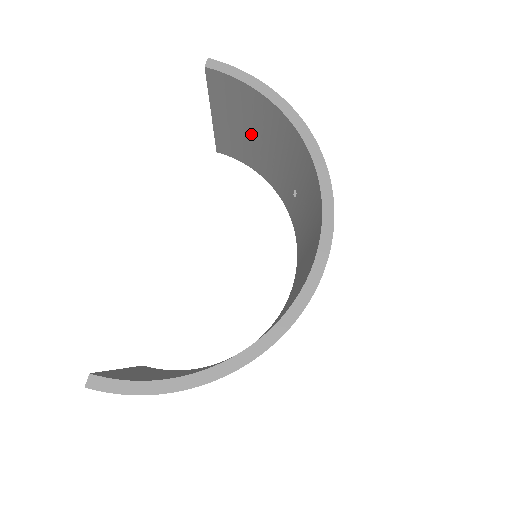
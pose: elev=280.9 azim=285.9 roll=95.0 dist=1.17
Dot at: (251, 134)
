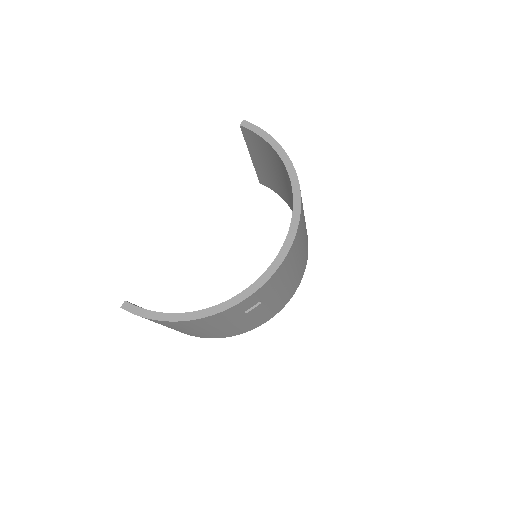
Dot at: (274, 172)
